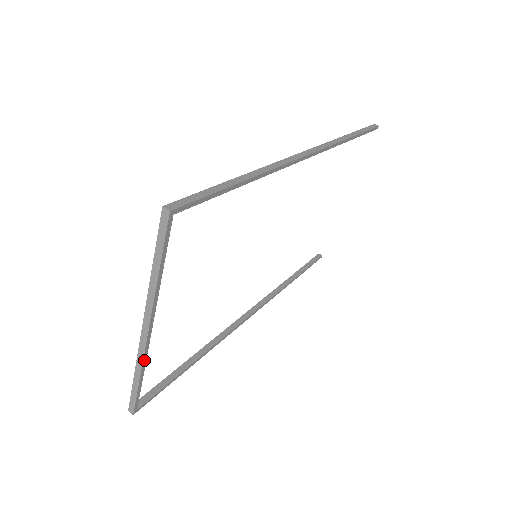
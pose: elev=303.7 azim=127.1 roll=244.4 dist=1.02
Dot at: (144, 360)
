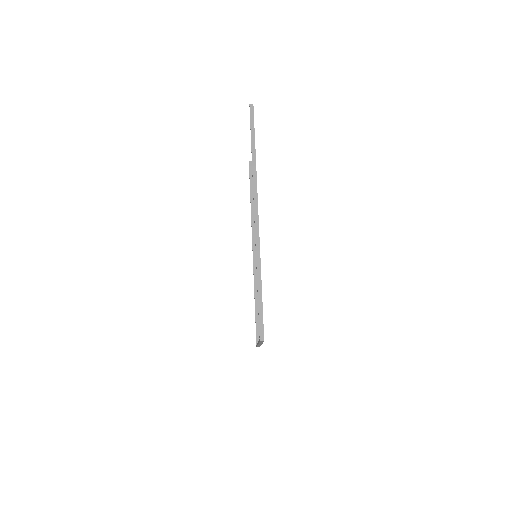
Dot at: occluded
